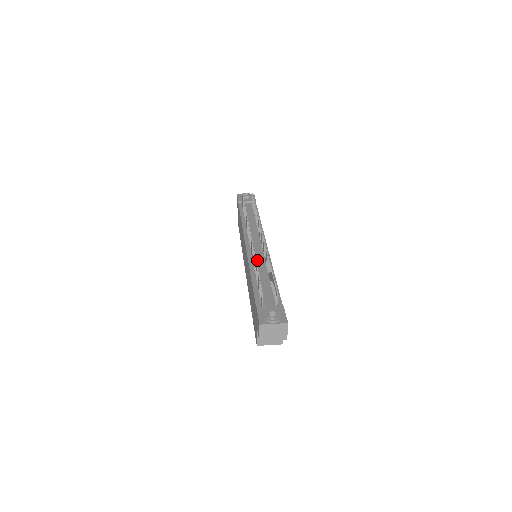
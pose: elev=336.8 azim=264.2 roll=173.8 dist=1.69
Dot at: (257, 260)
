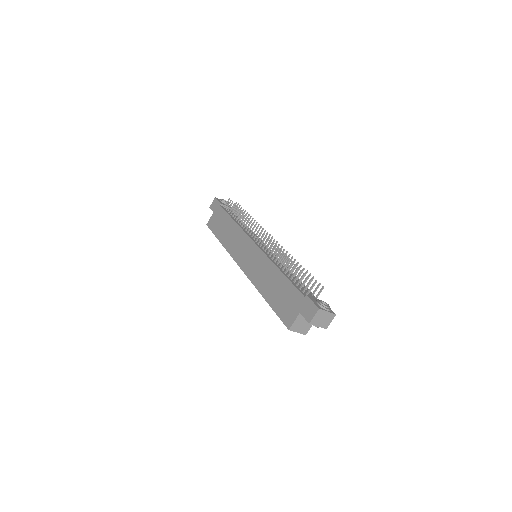
Dot at: (274, 258)
